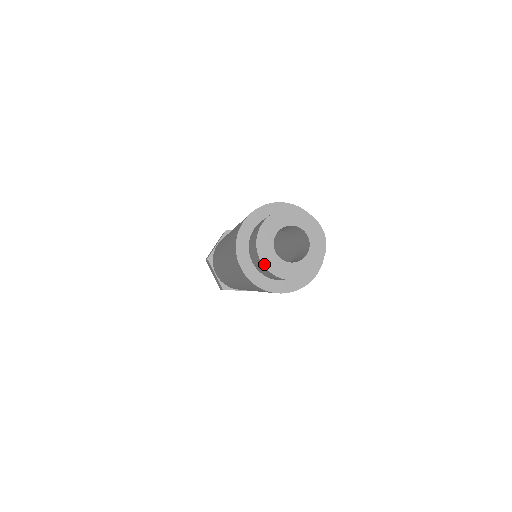
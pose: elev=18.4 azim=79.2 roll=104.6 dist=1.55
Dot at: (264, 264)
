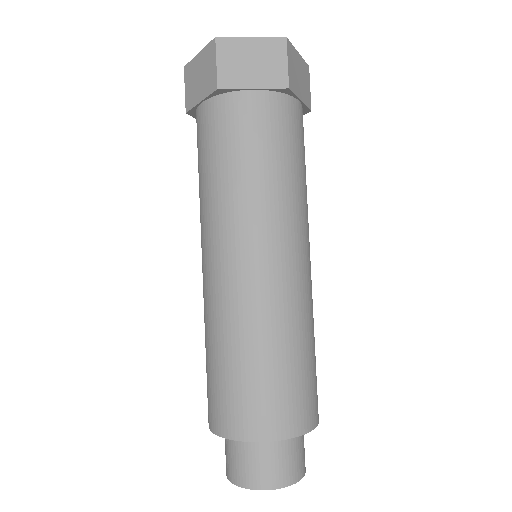
Dot at: occluded
